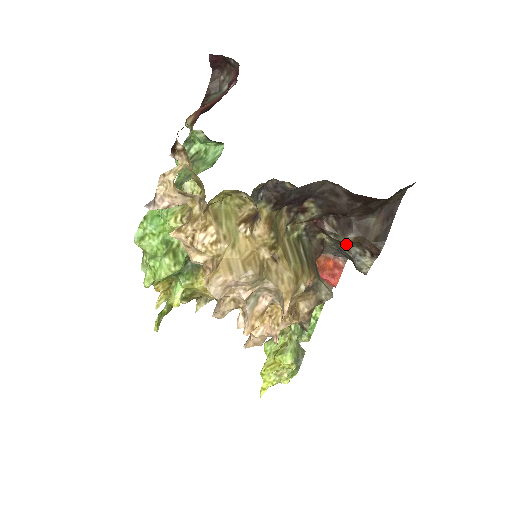
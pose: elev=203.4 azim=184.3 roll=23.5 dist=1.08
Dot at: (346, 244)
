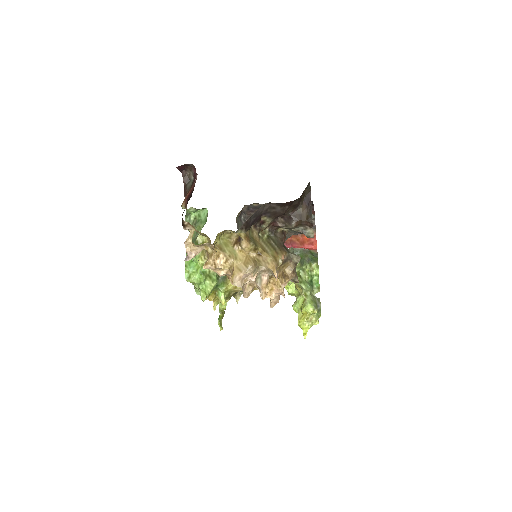
Dot at: (294, 228)
